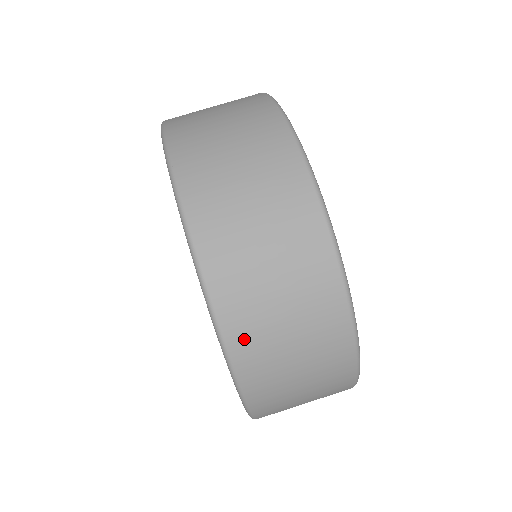
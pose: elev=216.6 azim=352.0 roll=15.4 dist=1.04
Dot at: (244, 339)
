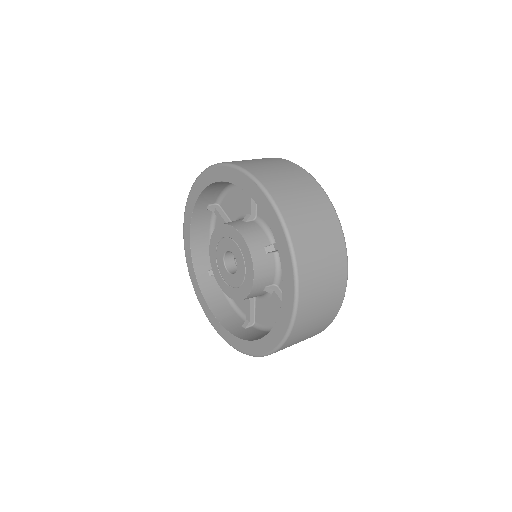
Dot at: occluded
